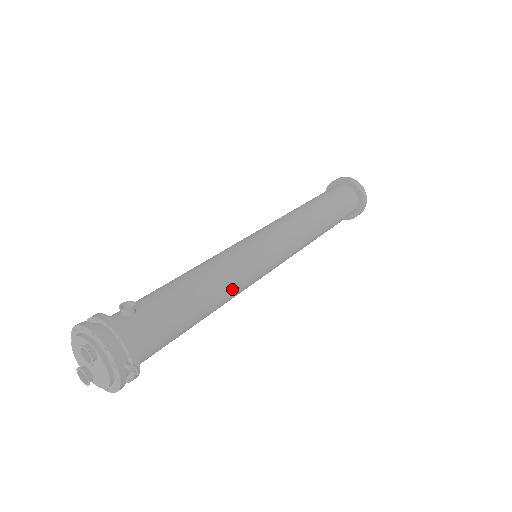
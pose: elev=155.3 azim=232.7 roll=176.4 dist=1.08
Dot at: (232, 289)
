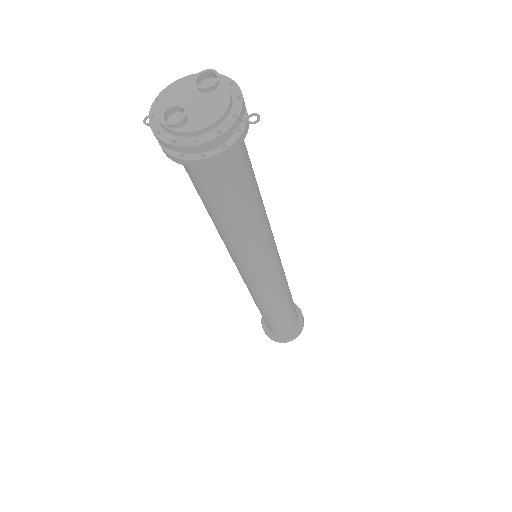
Dot at: (267, 223)
